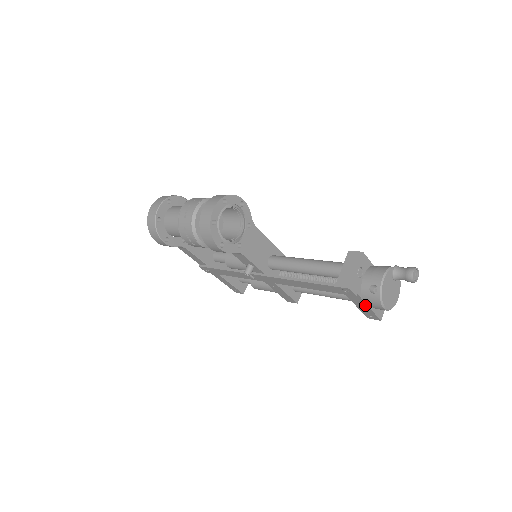
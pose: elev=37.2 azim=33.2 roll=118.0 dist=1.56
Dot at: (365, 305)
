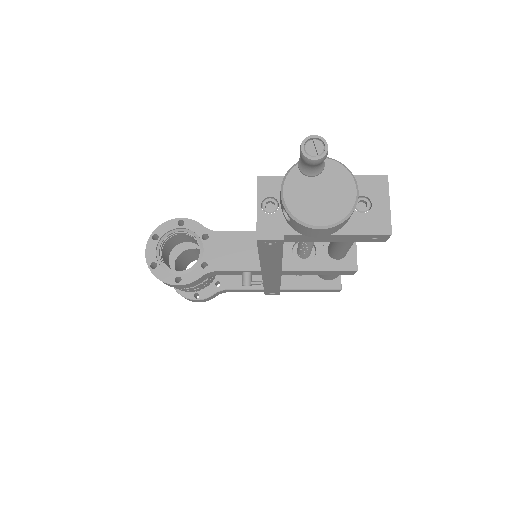
Dot at: (328, 236)
